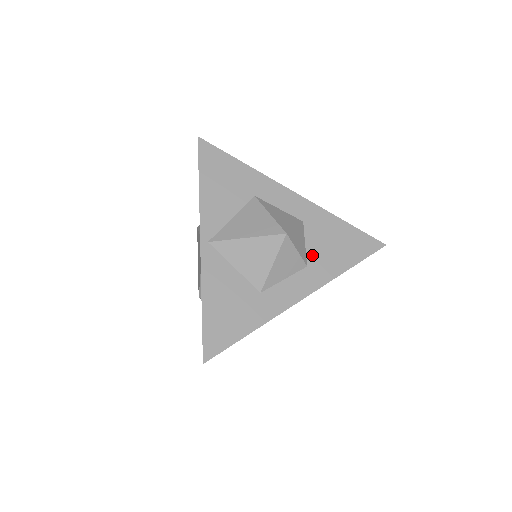
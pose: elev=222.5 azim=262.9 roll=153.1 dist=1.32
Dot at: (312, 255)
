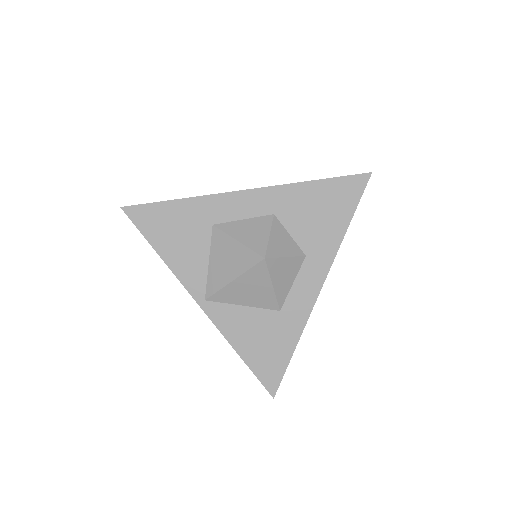
Dot at: (304, 241)
